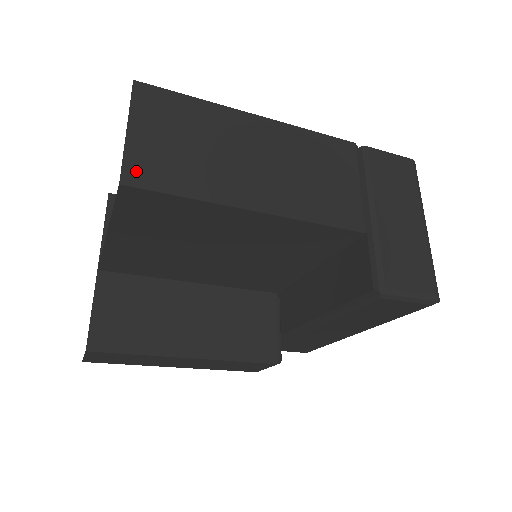
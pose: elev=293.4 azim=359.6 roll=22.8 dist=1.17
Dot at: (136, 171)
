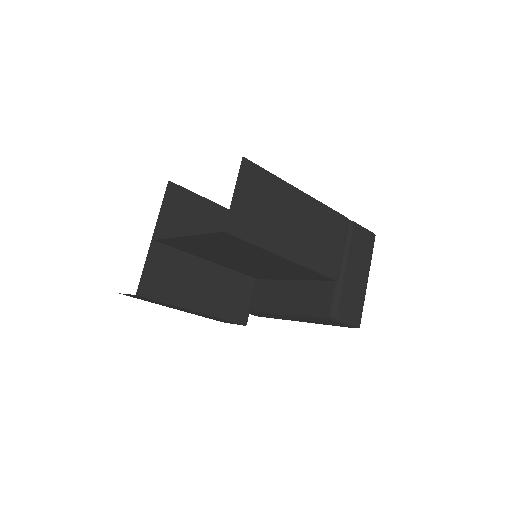
Dot at: (233, 224)
